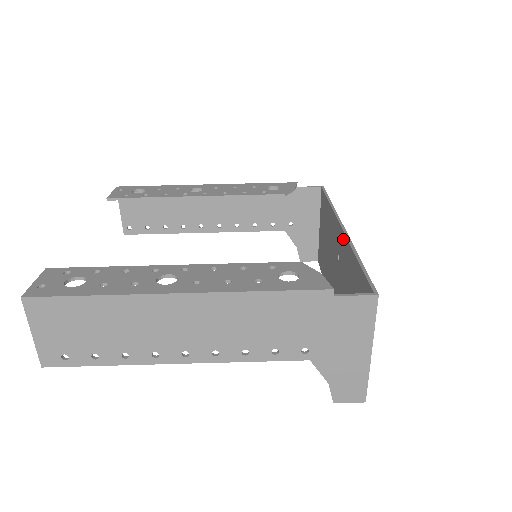
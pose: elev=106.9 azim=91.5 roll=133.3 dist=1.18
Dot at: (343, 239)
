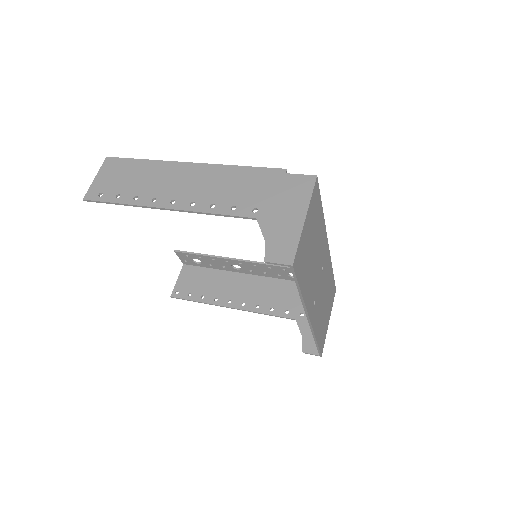
Dot at: occluded
